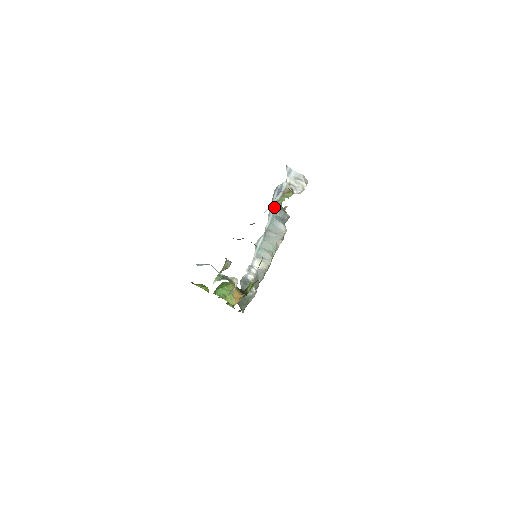
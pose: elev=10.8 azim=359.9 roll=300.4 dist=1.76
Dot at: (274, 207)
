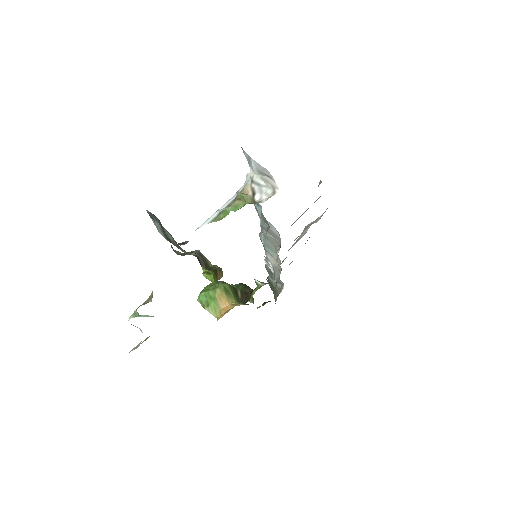
Dot at: occluded
